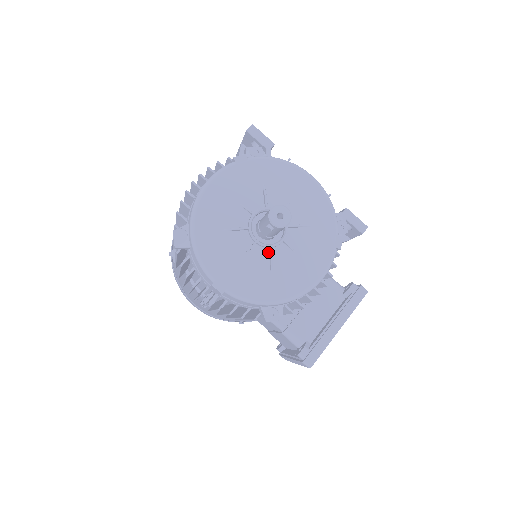
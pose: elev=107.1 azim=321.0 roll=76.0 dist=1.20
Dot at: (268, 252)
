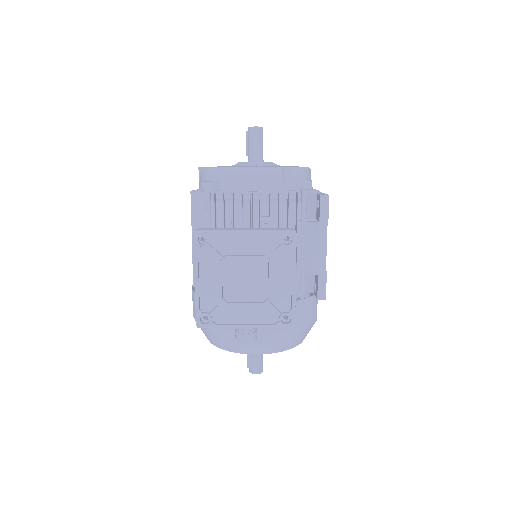
Dot at: occluded
